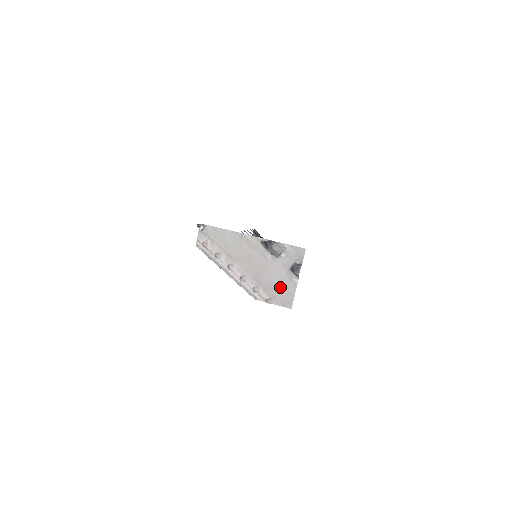
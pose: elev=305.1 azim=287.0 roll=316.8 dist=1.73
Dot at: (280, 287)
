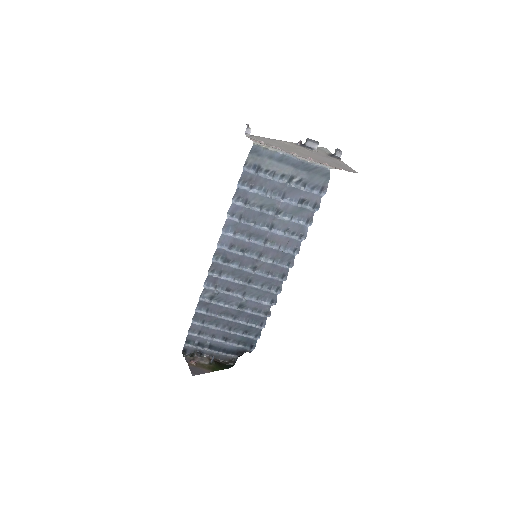
Dot at: (337, 164)
